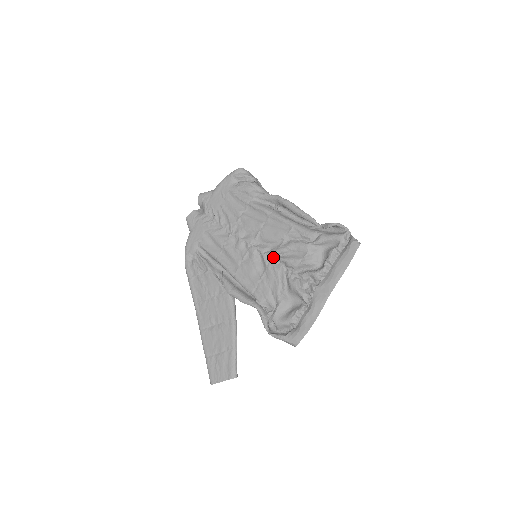
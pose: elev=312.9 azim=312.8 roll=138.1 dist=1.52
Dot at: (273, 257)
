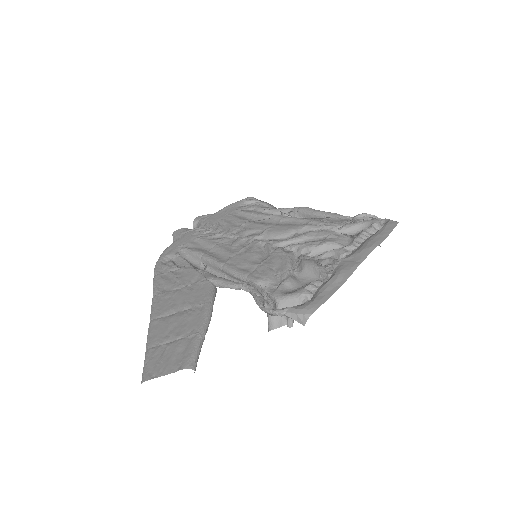
Dot at: (281, 247)
